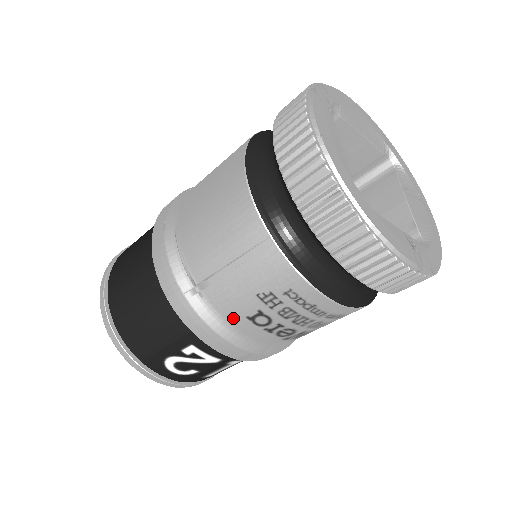
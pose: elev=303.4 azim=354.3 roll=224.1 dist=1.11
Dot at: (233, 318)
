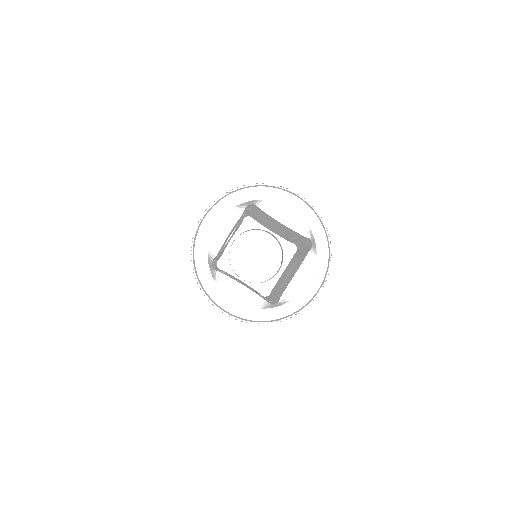
Dot at: occluded
